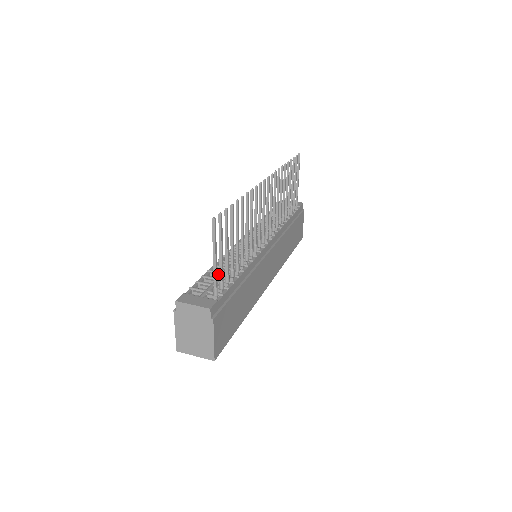
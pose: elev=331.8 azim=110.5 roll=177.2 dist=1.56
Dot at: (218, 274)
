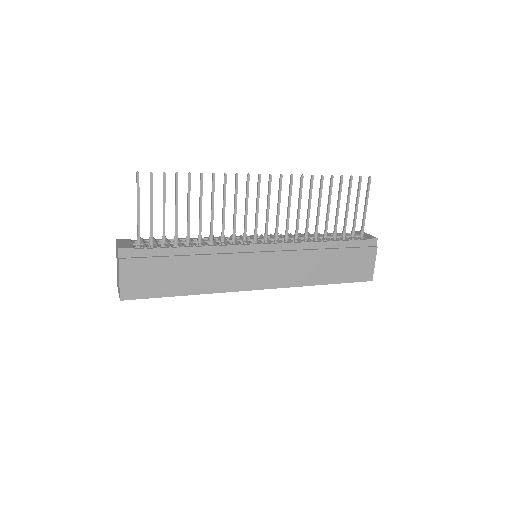
Dot at: occluded
